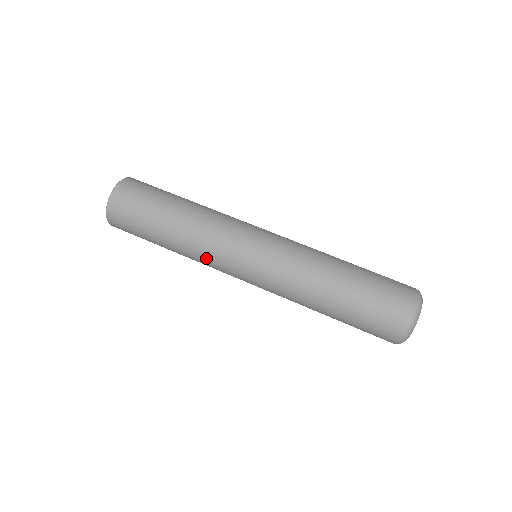
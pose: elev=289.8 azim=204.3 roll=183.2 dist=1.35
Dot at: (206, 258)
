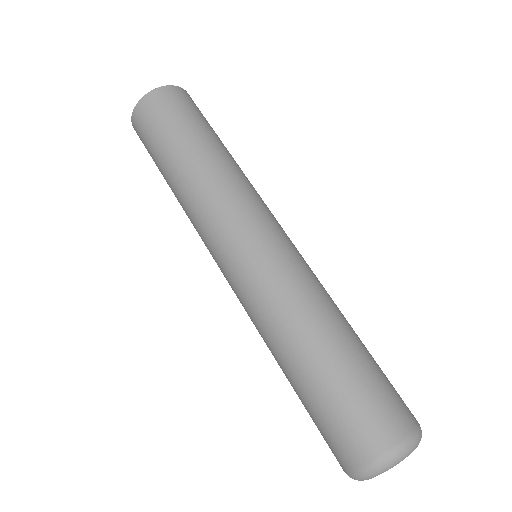
Dot at: (198, 222)
